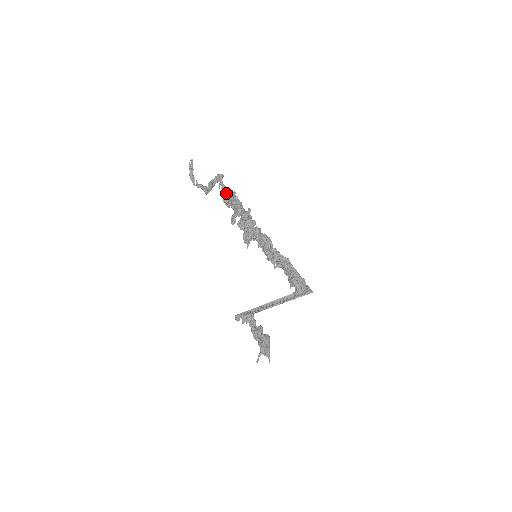
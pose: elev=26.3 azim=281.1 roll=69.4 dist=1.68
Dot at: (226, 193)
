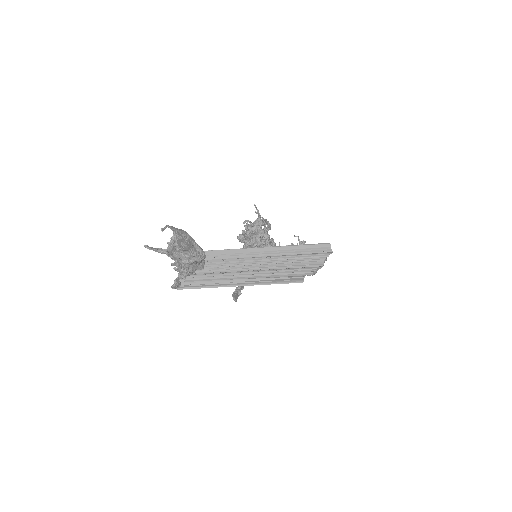
Dot at: occluded
